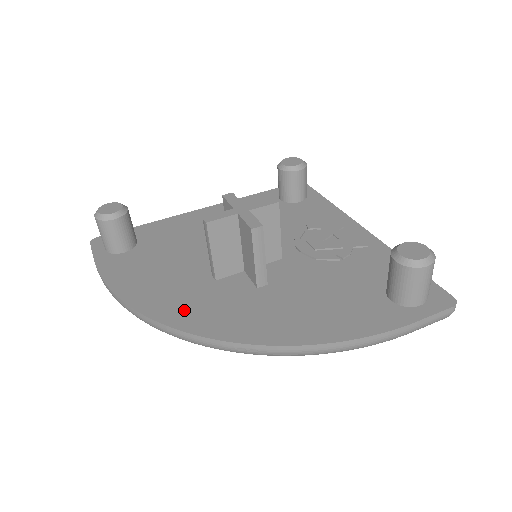
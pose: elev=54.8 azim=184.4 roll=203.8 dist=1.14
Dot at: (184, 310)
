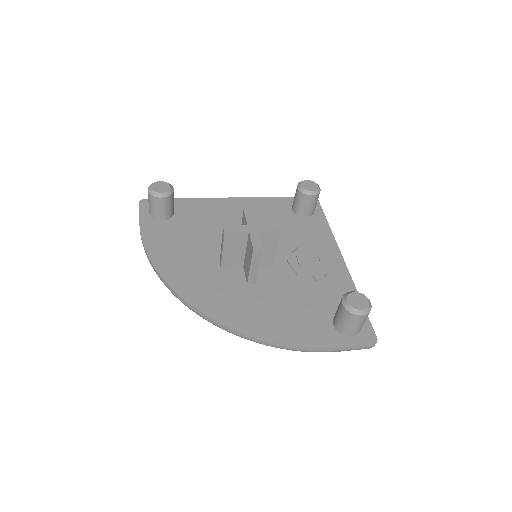
Dot at: (192, 285)
